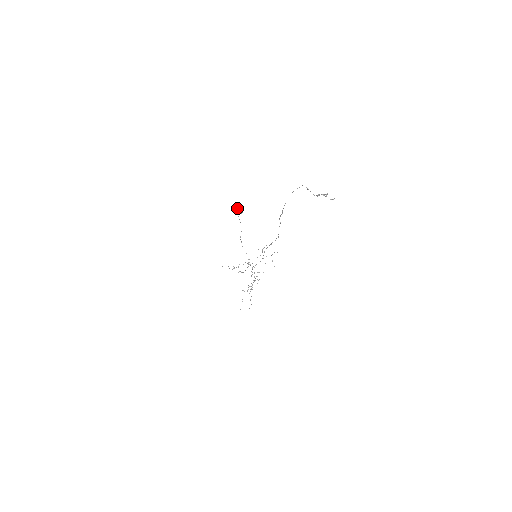
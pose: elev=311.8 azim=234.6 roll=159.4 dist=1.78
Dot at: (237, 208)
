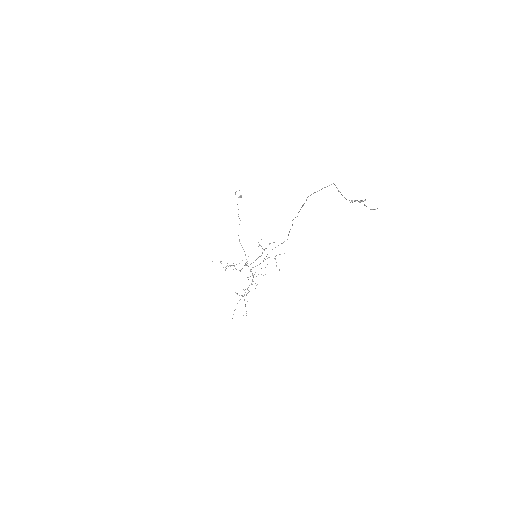
Dot at: (236, 191)
